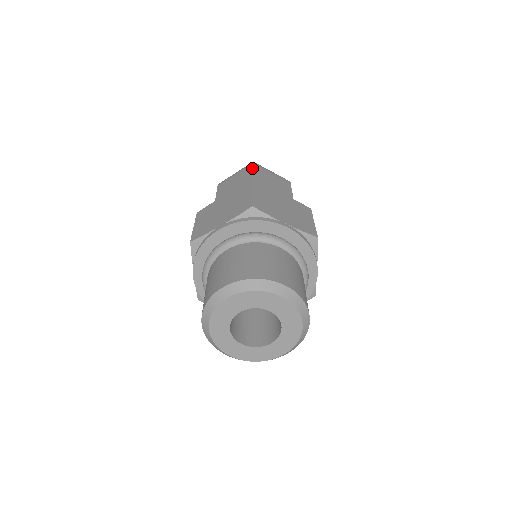
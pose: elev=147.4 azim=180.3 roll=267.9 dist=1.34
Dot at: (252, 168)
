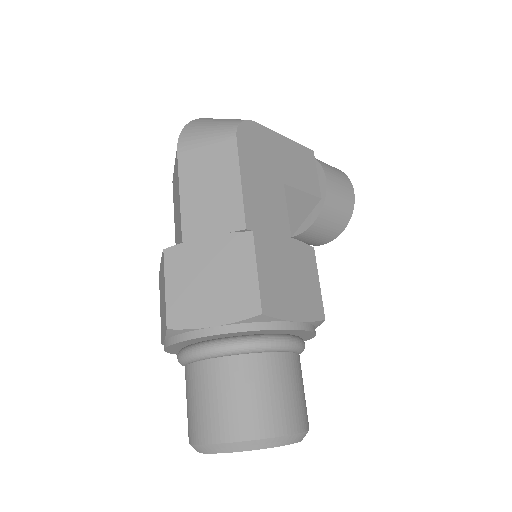
Dot at: (177, 166)
